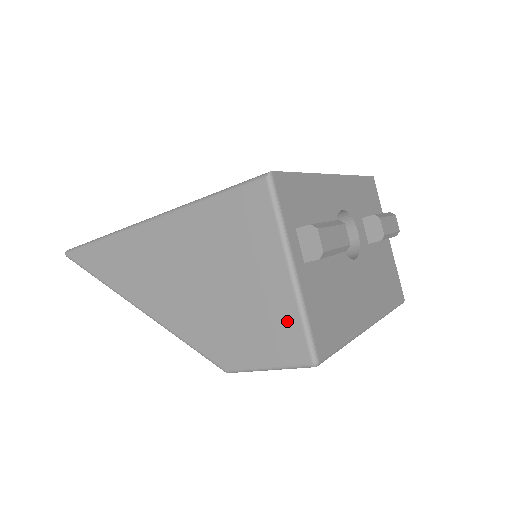
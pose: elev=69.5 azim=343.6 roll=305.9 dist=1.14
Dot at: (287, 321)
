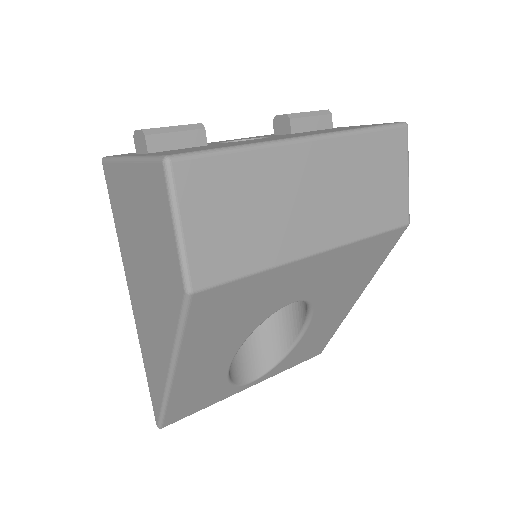
Dot at: (147, 180)
